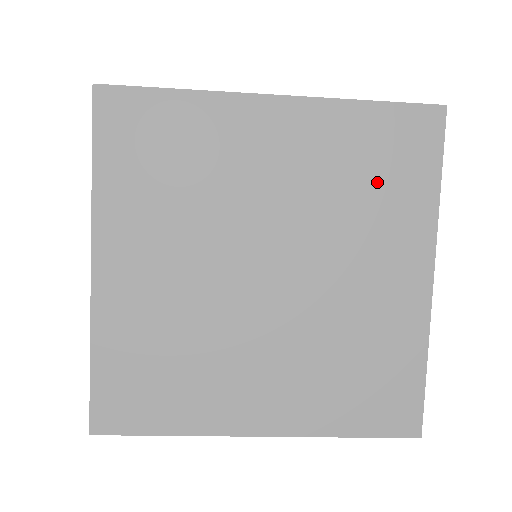
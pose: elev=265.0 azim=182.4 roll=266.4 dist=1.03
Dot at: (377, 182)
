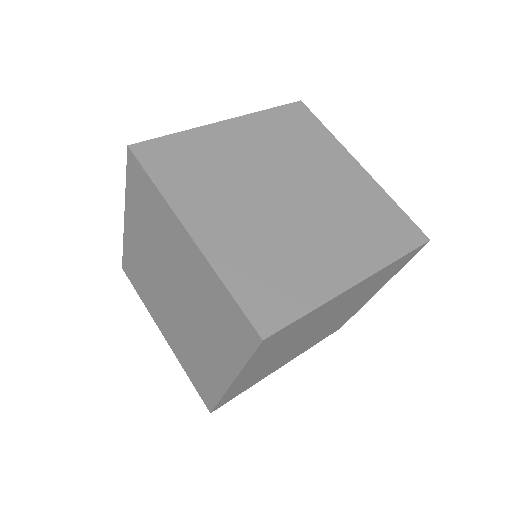
Dot at: (371, 226)
